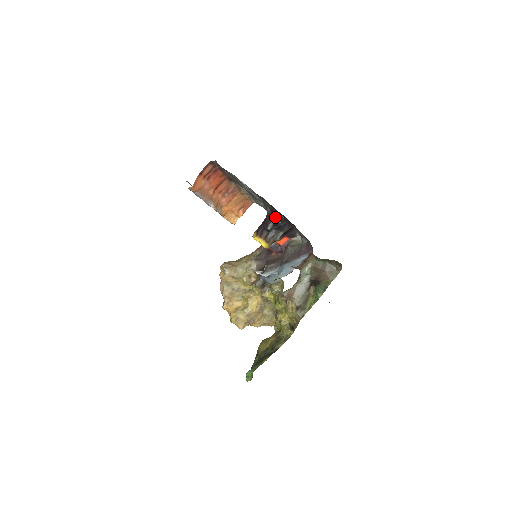
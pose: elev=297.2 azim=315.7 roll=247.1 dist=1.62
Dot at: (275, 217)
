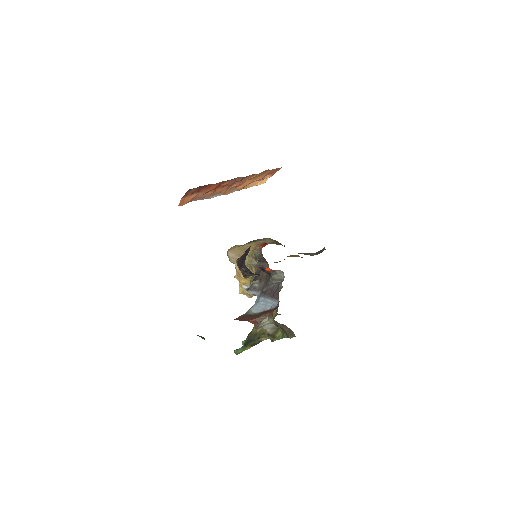
Dot at: (246, 267)
